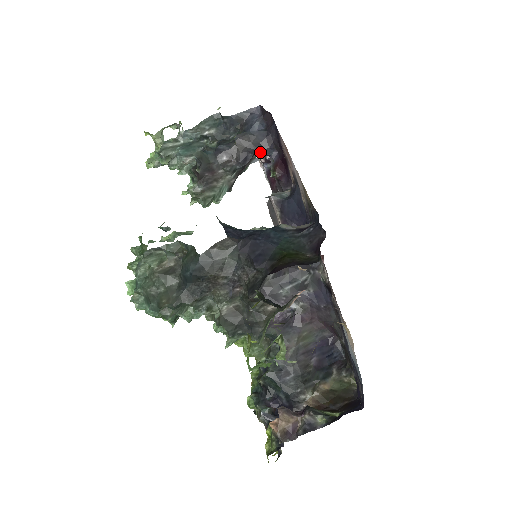
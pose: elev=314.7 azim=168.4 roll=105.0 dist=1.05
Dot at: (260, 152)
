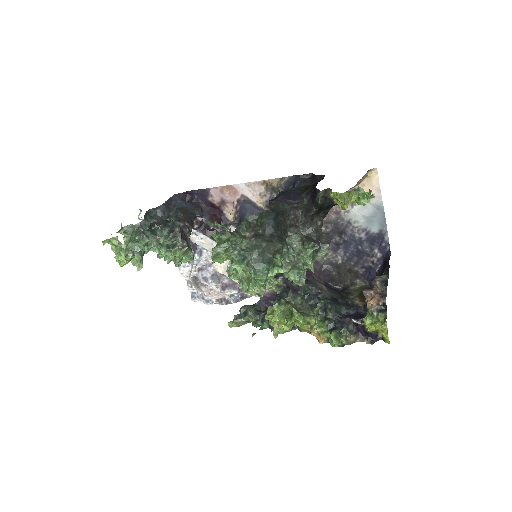
Dot at: (197, 215)
